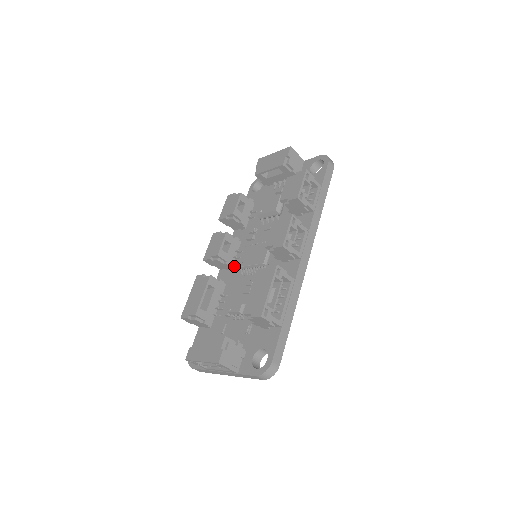
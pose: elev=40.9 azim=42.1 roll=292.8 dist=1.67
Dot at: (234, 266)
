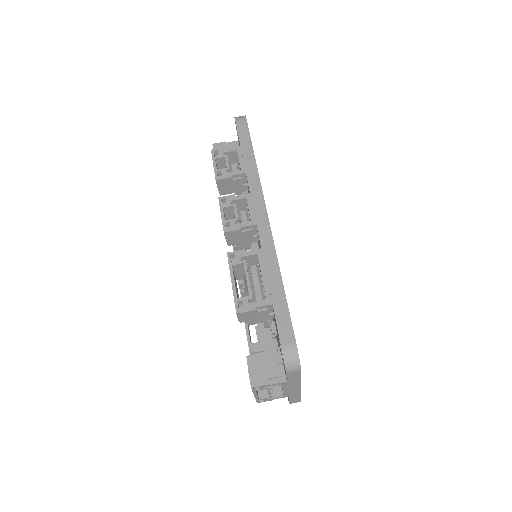
Dot at: occluded
